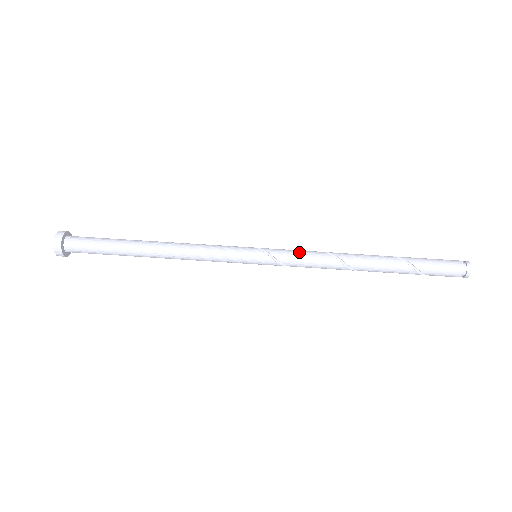
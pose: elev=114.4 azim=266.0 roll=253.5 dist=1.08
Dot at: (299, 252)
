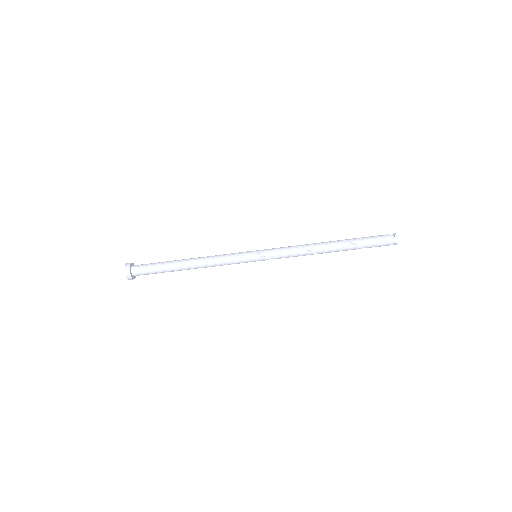
Dot at: (284, 252)
